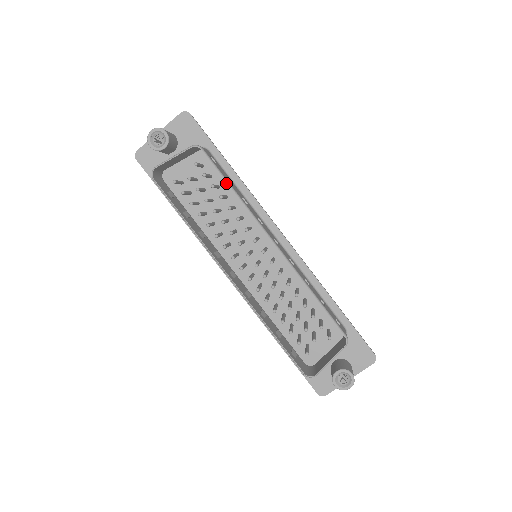
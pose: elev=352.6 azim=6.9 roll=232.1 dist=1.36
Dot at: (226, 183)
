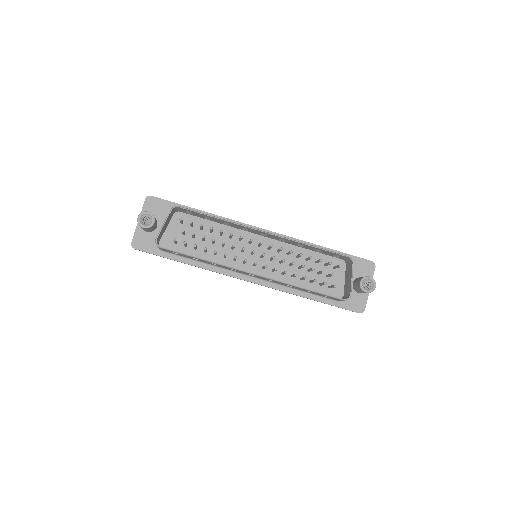
Dot at: (205, 223)
